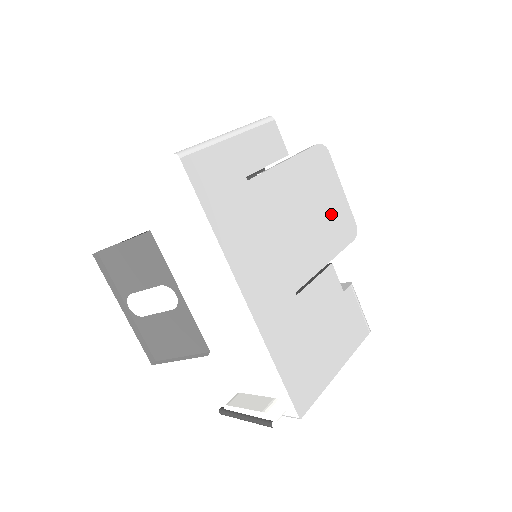
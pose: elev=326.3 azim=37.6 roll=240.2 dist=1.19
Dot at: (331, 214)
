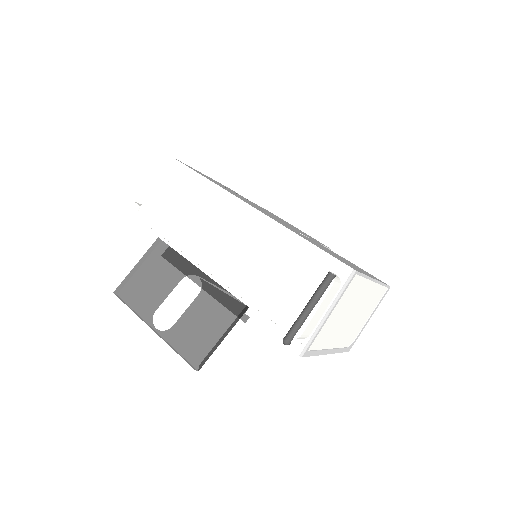
Dot at: occluded
